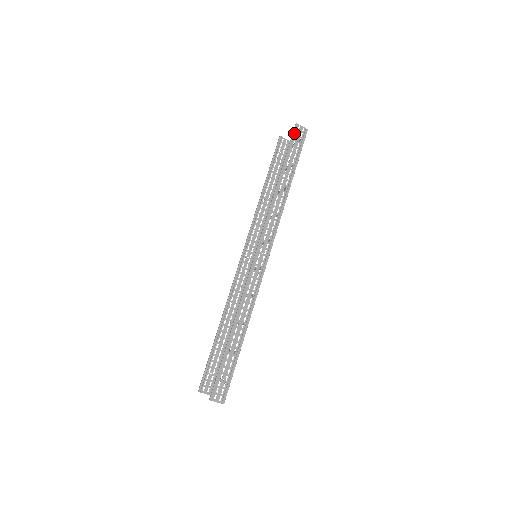
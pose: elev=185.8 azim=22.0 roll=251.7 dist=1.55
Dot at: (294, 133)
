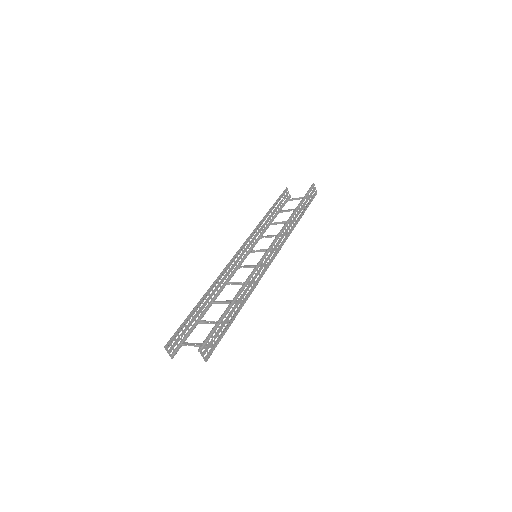
Dot at: (311, 188)
